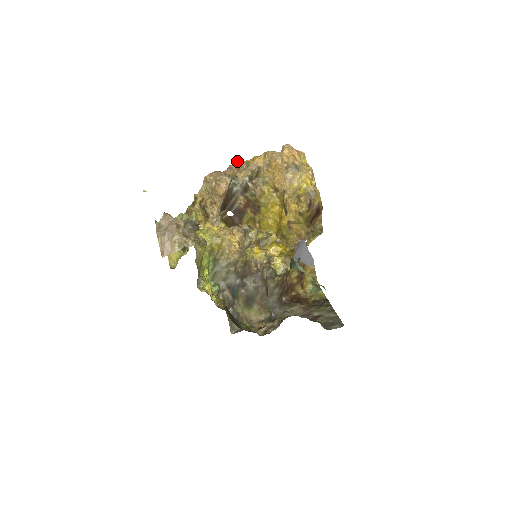
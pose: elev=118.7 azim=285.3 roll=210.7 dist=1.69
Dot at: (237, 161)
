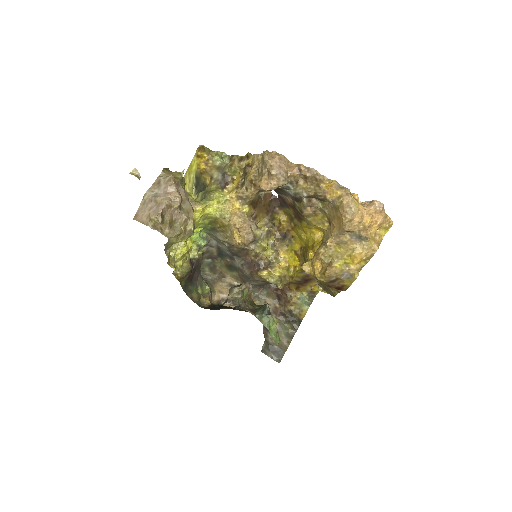
Dot at: (313, 168)
